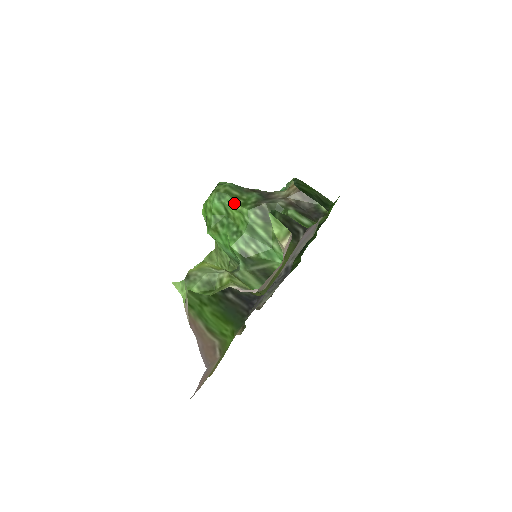
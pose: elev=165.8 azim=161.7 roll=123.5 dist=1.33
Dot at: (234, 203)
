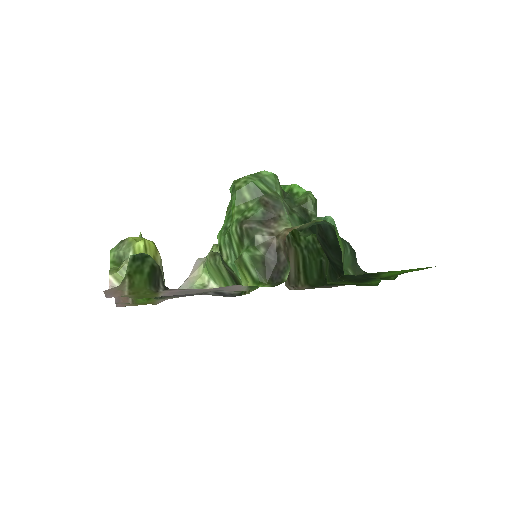
Dot at: (234, 204)
